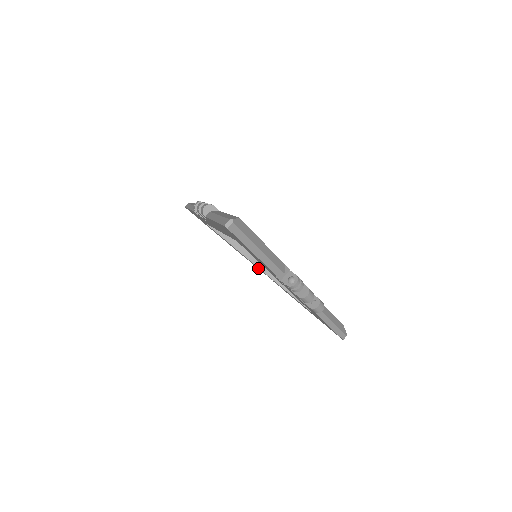
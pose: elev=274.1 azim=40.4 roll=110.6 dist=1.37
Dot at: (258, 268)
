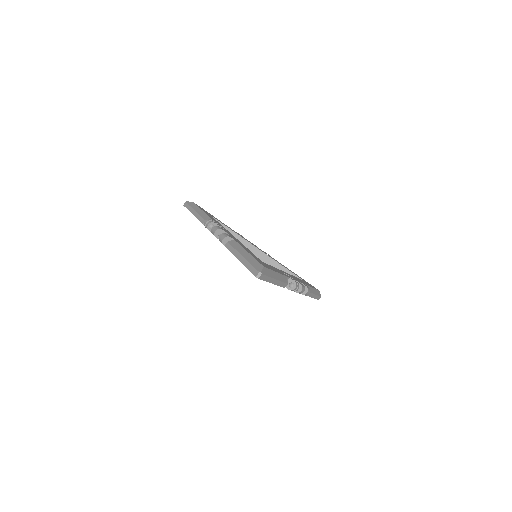
Dot at: occluded
